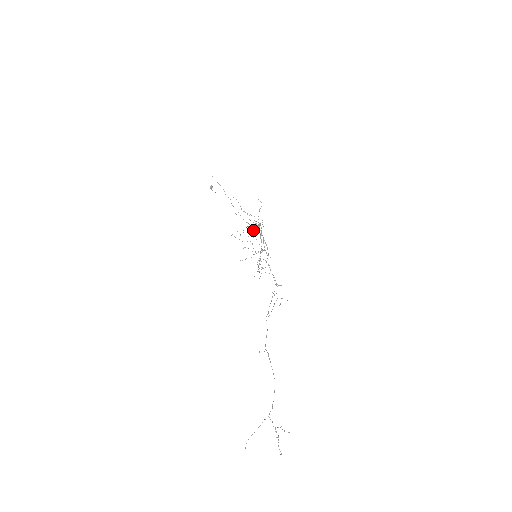
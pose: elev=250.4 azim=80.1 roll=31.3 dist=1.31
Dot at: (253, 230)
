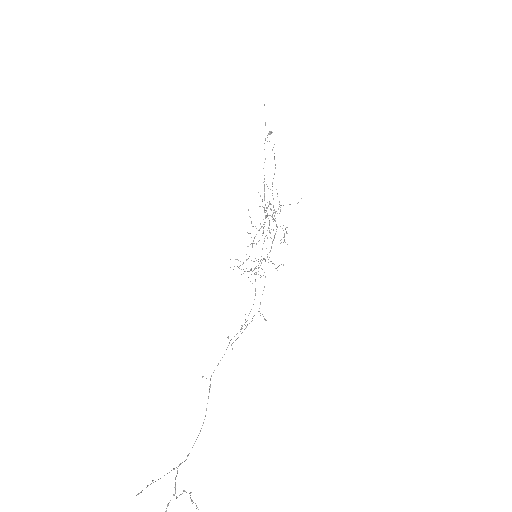
Dot at: occluded
